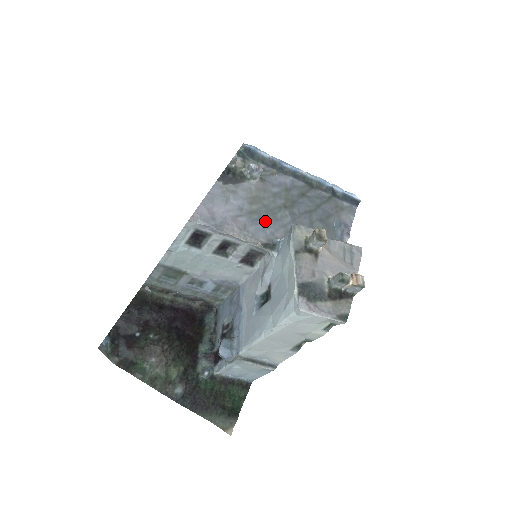
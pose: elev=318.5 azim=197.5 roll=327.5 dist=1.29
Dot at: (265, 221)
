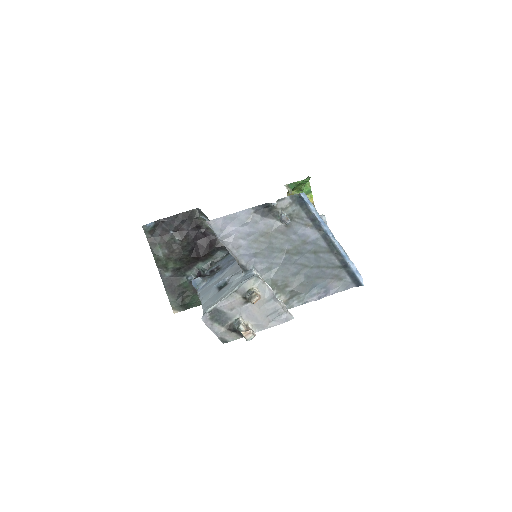
Dot at: (258, 253)
